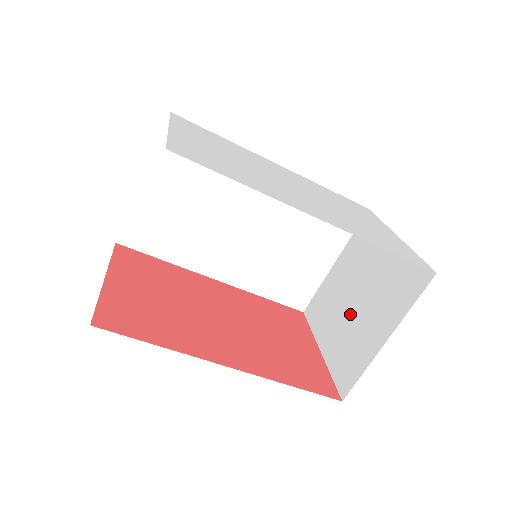
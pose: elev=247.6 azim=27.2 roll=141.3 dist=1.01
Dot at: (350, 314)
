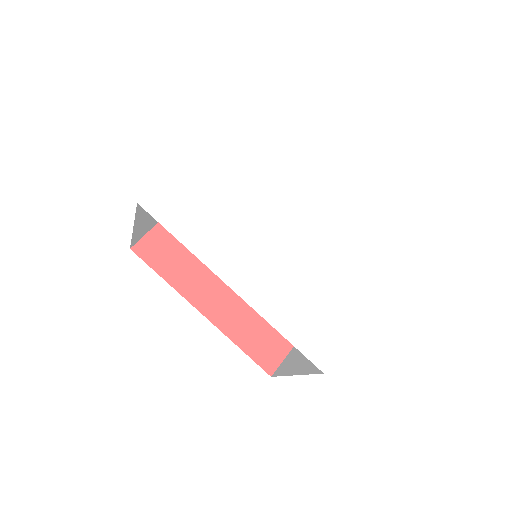
Dot at: occluded
